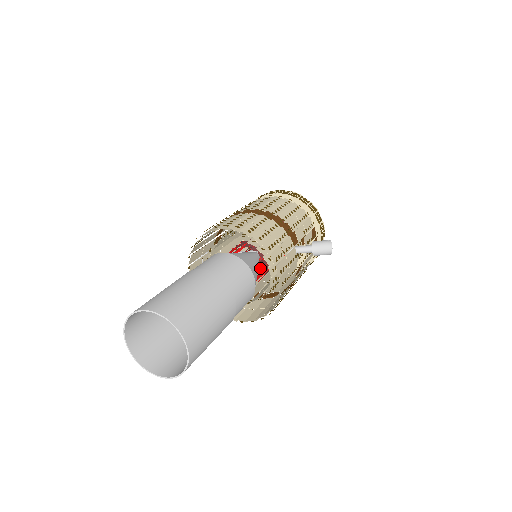
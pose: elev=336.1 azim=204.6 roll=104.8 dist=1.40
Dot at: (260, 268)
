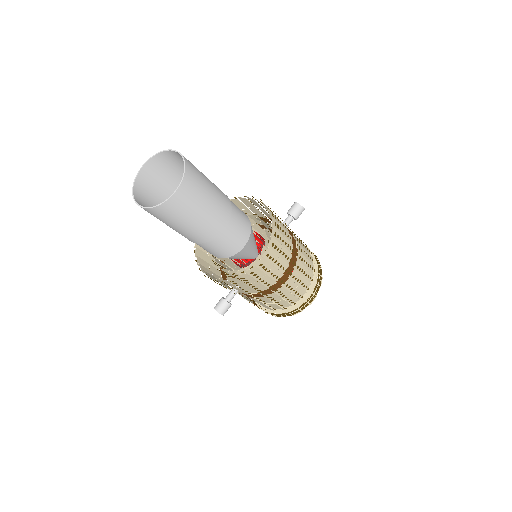
Dot at: occluded
